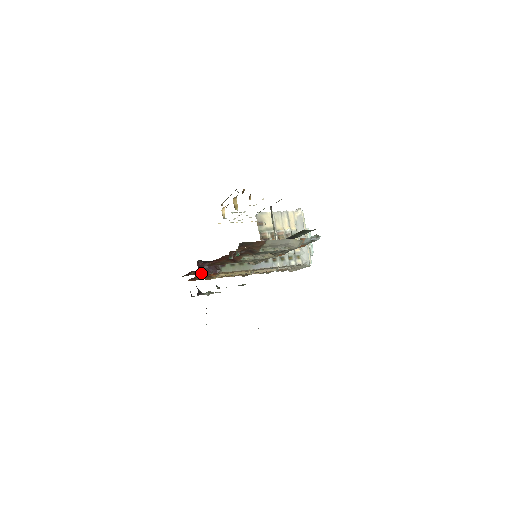
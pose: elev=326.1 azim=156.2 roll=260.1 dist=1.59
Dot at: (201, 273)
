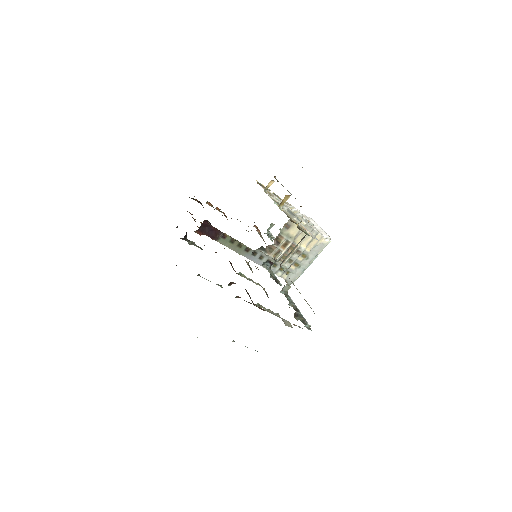
Dot at: (200, 230)
